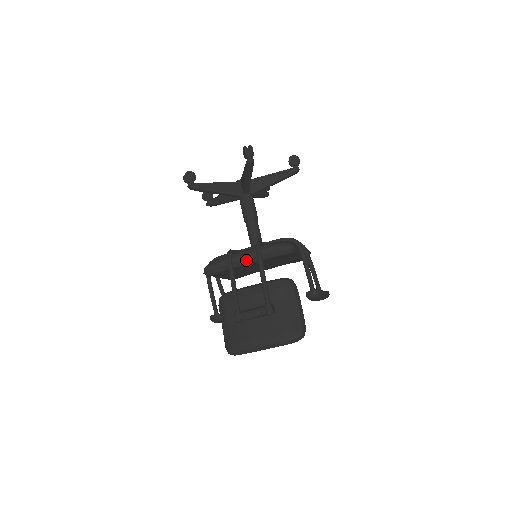
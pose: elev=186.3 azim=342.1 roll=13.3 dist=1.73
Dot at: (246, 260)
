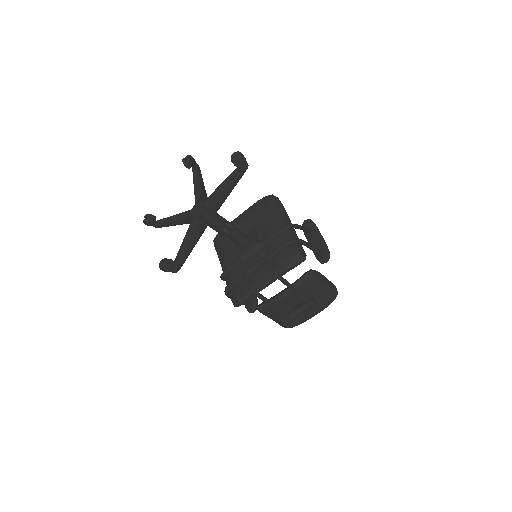
Dot at: occluded
